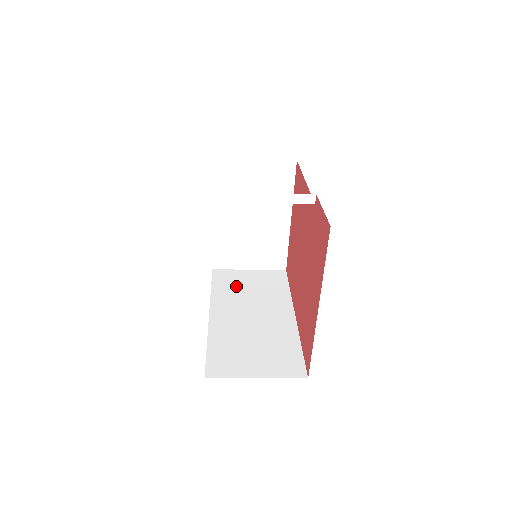
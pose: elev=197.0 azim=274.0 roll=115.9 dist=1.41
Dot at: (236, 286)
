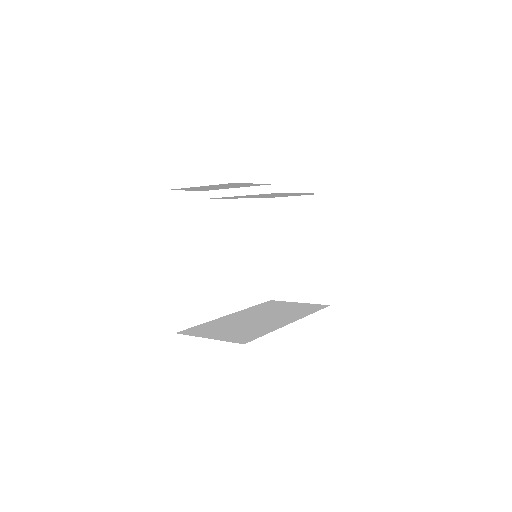
Dot at: (273, 307)
